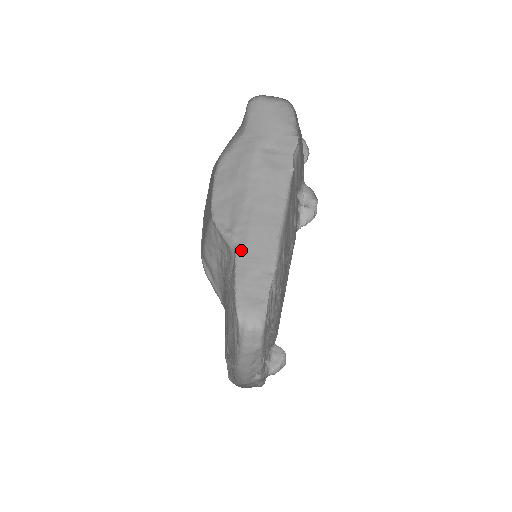
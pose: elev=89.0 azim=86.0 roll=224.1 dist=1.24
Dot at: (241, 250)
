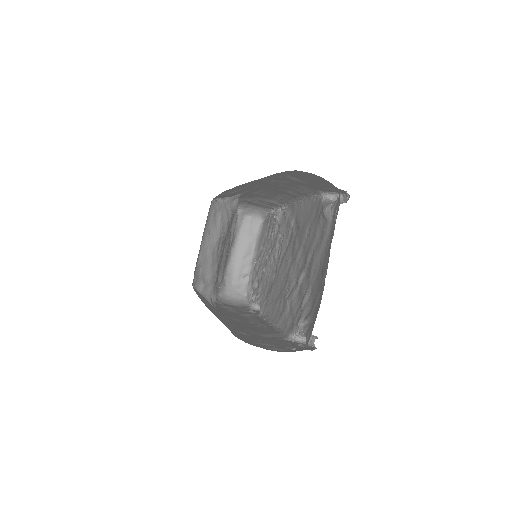
Dot at: (247, 193)
